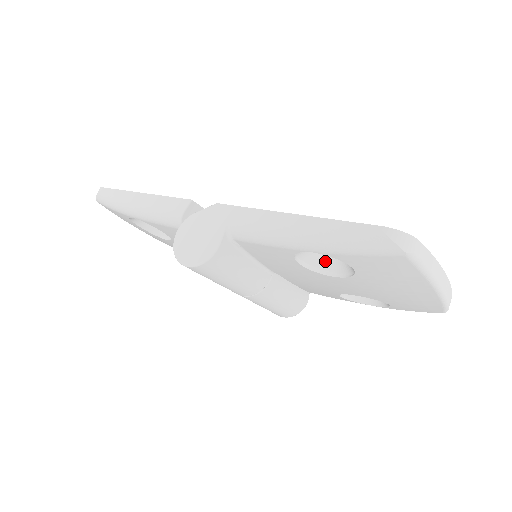
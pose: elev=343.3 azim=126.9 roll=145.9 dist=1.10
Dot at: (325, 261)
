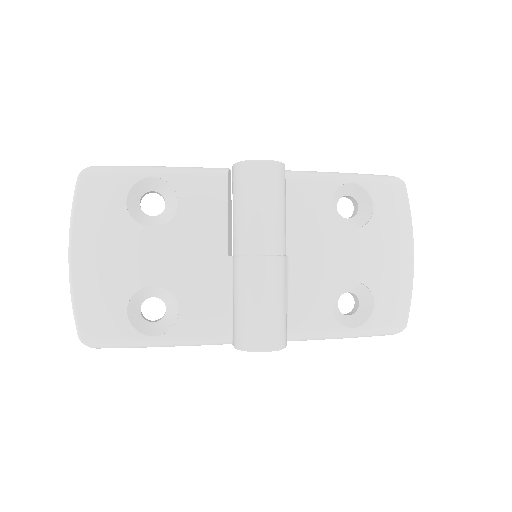
Dot at: (342, 221)
